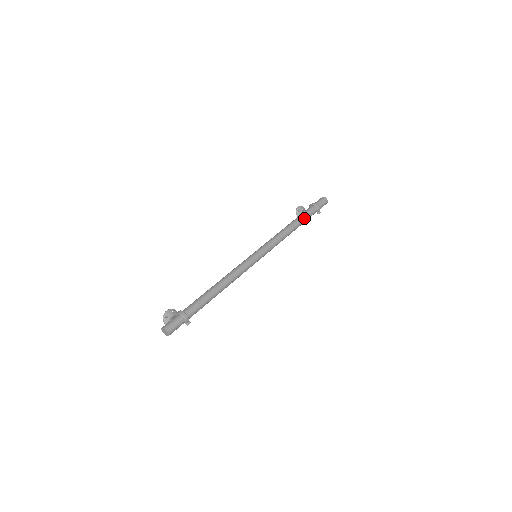
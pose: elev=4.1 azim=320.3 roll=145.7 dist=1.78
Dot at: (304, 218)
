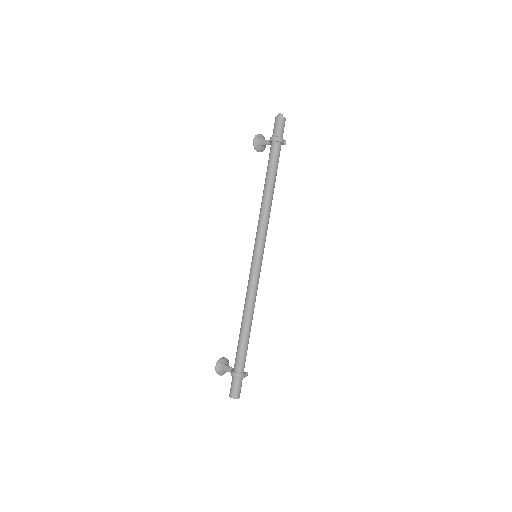
Dot at: (275, 169)
